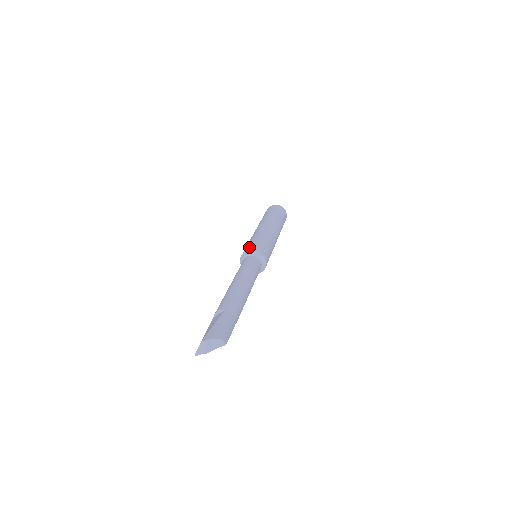
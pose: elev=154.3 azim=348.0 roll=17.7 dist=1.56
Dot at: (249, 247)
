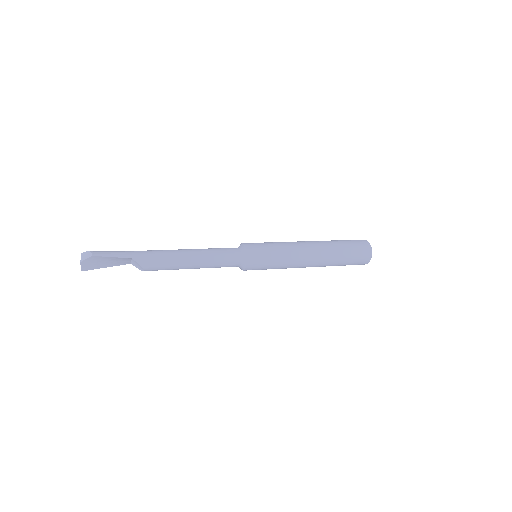
Dot at: occluded
